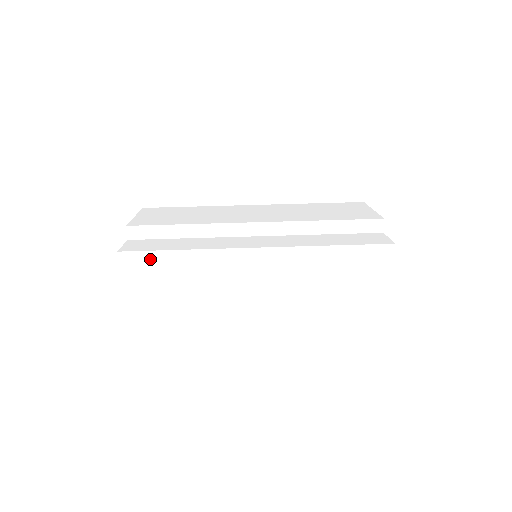
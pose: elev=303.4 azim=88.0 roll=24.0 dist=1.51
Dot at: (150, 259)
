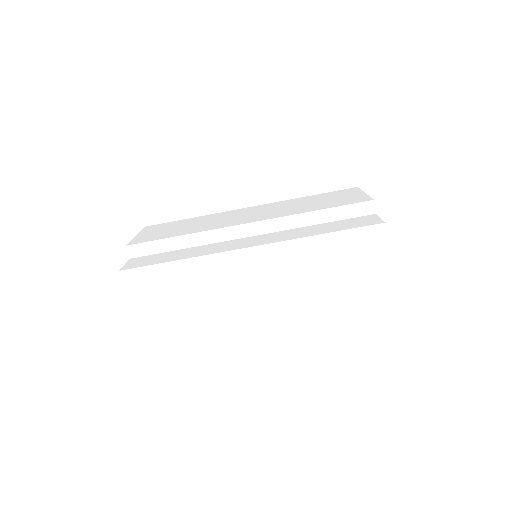
Dot at: (150, 273)
